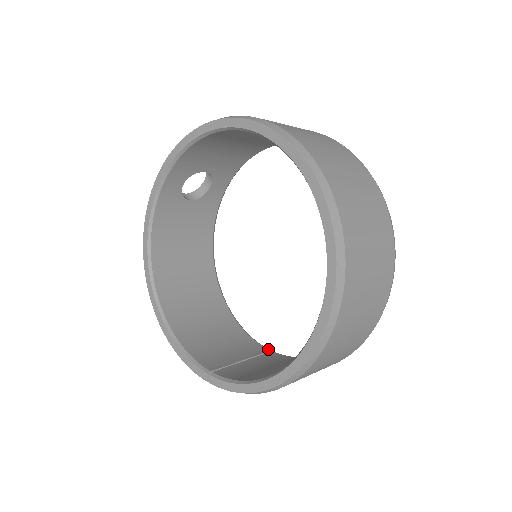
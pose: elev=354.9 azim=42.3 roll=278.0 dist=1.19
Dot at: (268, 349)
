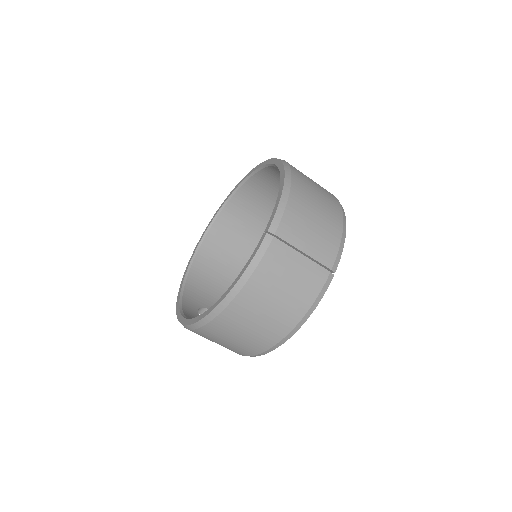
Dot at: occluded
